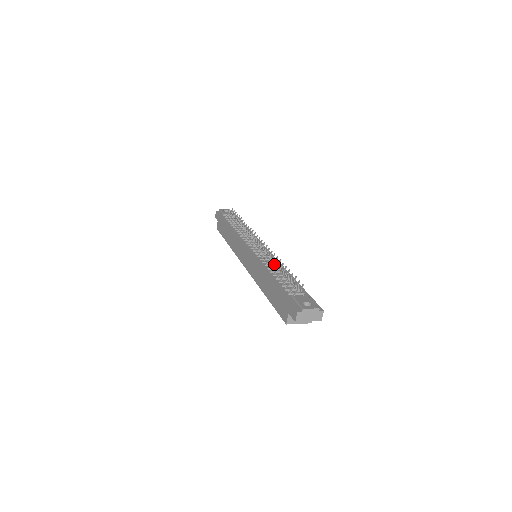
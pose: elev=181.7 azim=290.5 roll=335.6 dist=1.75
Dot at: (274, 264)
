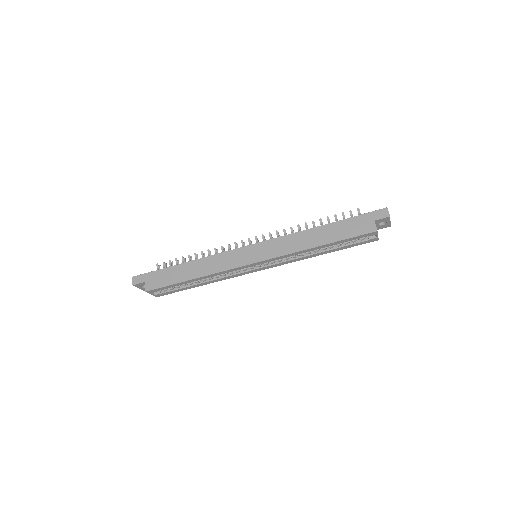
Dot at: occluded
